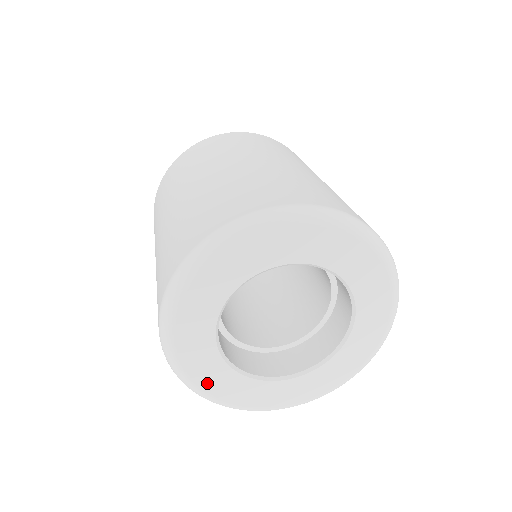
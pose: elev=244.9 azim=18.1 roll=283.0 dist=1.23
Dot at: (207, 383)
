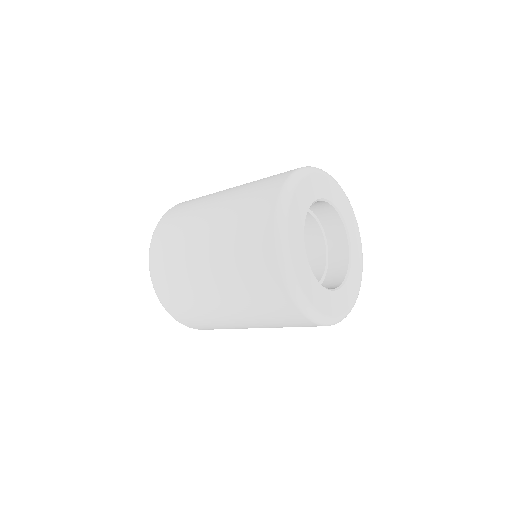
Dot at: (331, 310)
